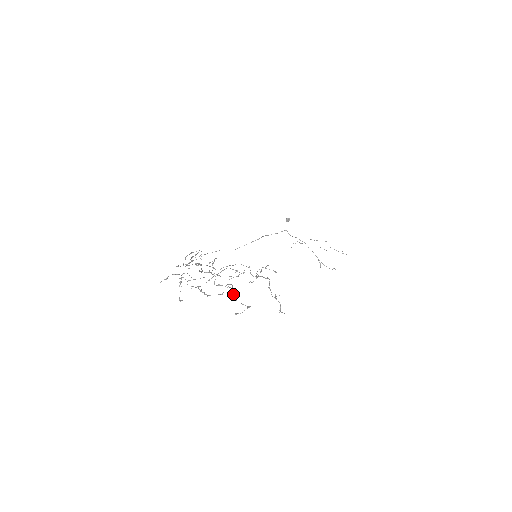
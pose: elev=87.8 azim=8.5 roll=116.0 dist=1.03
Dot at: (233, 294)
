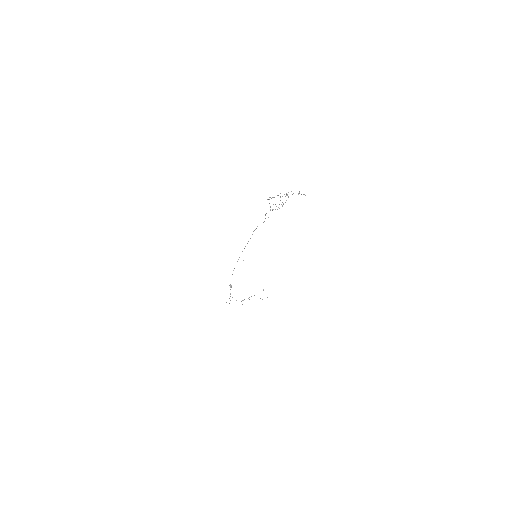
Dot at: occluded
